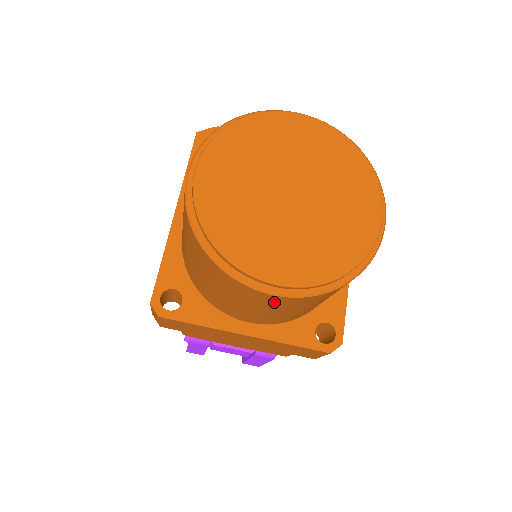
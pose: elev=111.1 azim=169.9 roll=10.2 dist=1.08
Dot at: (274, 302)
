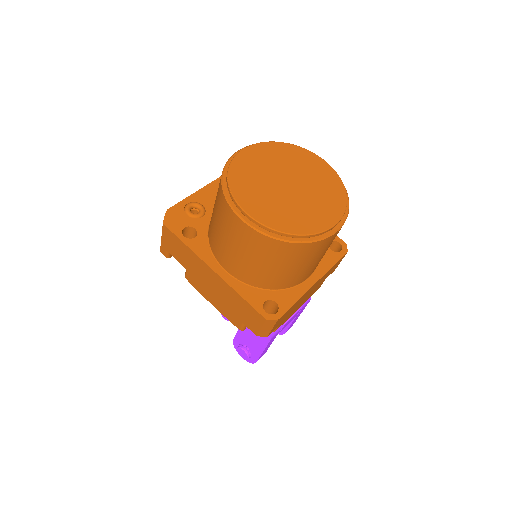
Dot at: (334, 238)
